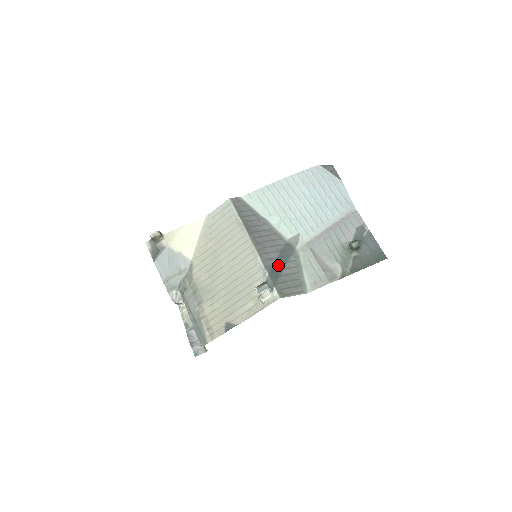
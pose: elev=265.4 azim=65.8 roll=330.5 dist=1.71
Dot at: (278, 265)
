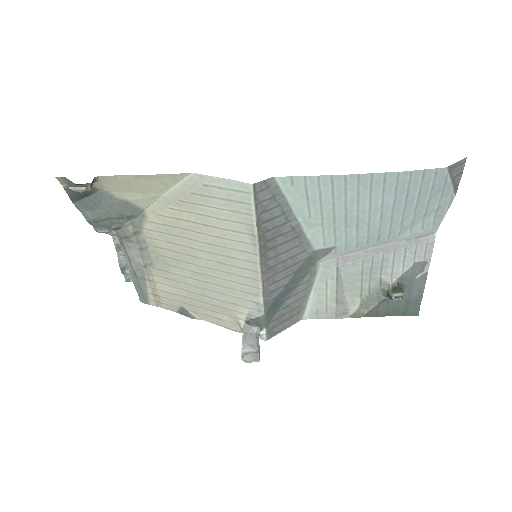
Dot at: (283, 295)
